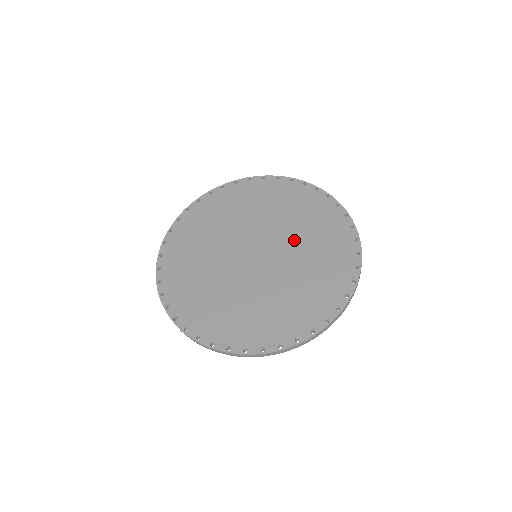
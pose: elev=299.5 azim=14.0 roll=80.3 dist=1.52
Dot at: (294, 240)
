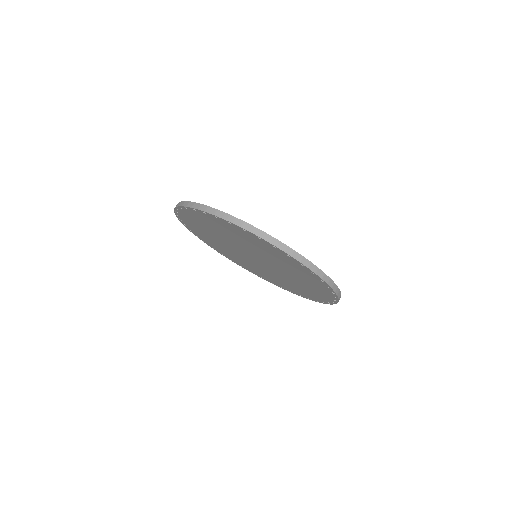
Dot at: occluded
